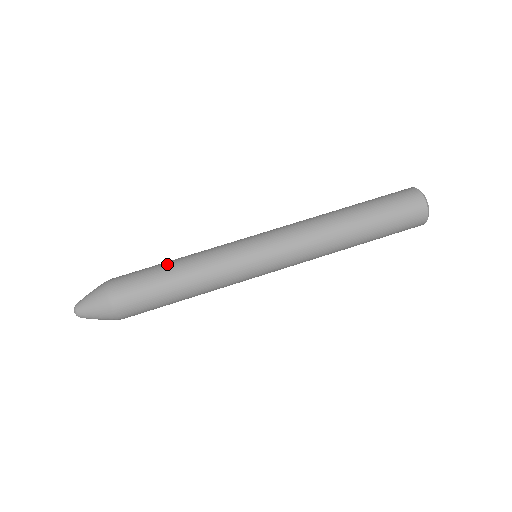
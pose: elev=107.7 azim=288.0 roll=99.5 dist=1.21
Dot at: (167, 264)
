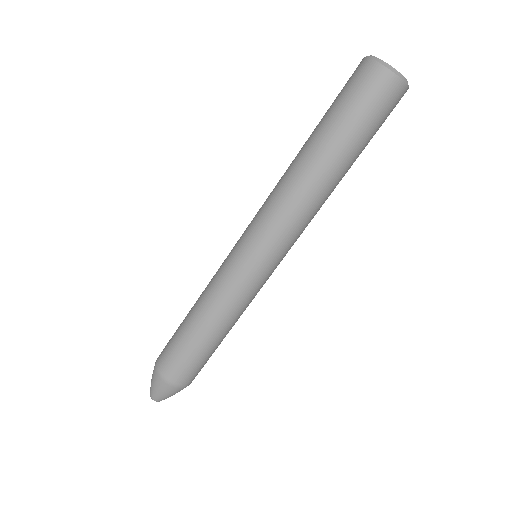
Dot at: (188, 325)
